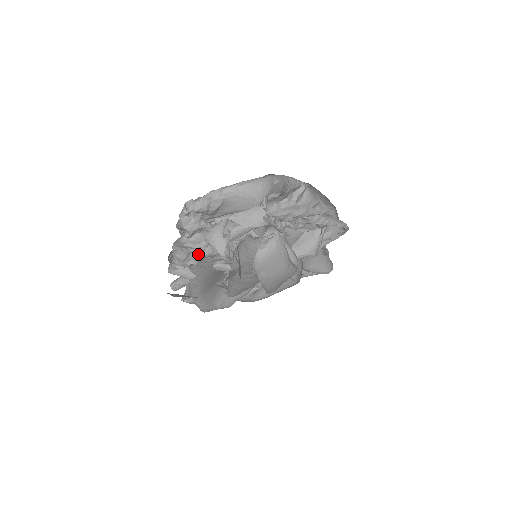
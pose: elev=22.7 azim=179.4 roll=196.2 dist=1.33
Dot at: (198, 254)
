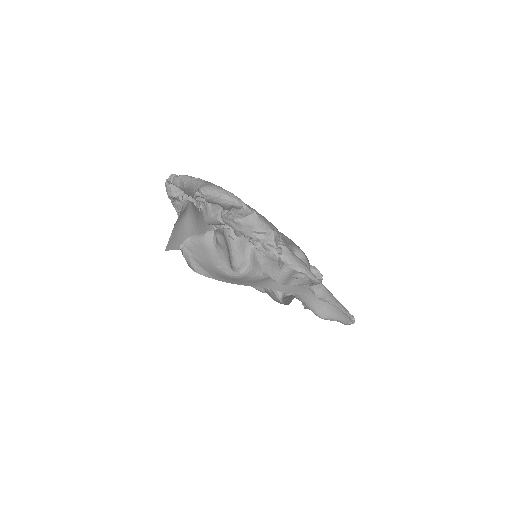
Dot at: occluded
